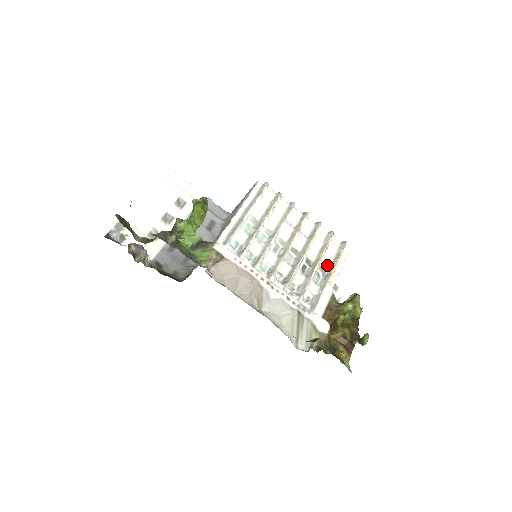
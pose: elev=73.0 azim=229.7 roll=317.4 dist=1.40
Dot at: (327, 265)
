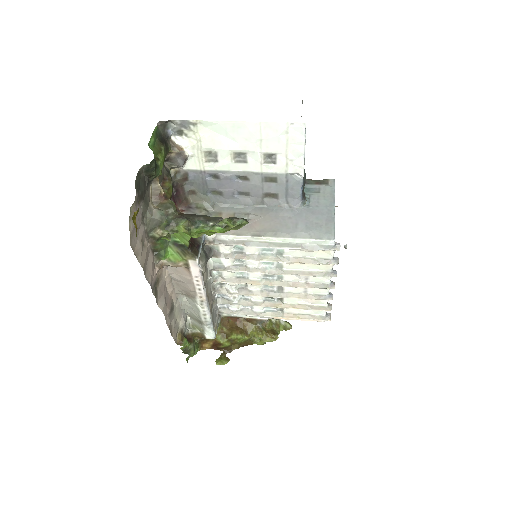
Dot at: (291, 311)
